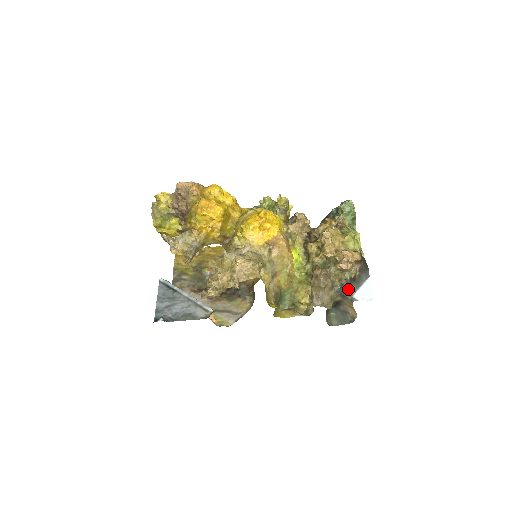
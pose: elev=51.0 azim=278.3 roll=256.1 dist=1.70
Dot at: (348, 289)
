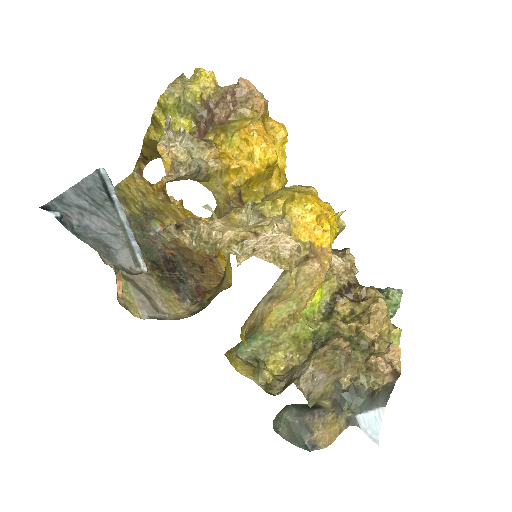
Dot at: (355, 400)
